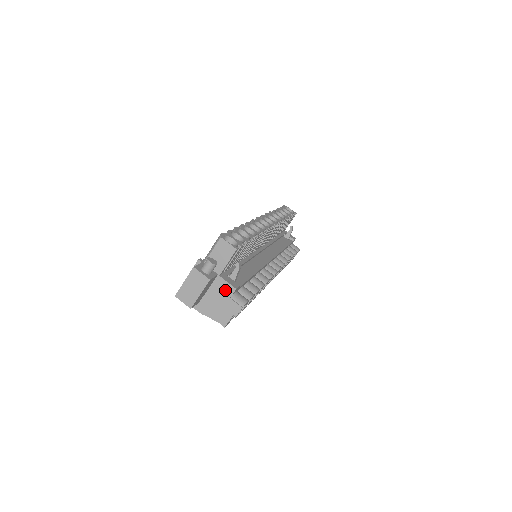
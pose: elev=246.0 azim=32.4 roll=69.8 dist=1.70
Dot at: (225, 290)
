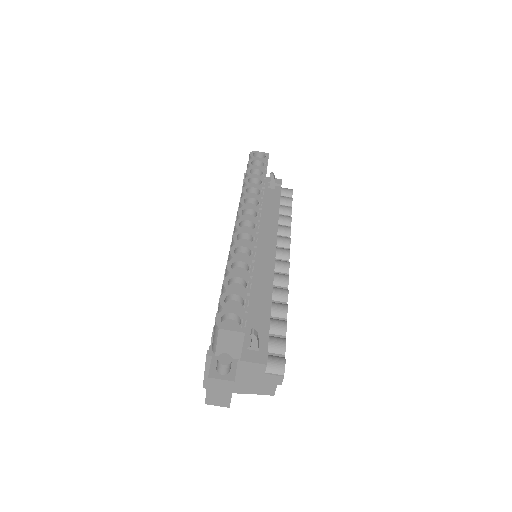
Dot at: (255, 369)
